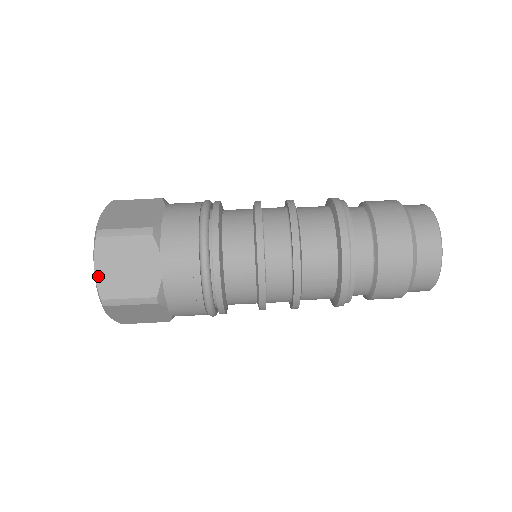
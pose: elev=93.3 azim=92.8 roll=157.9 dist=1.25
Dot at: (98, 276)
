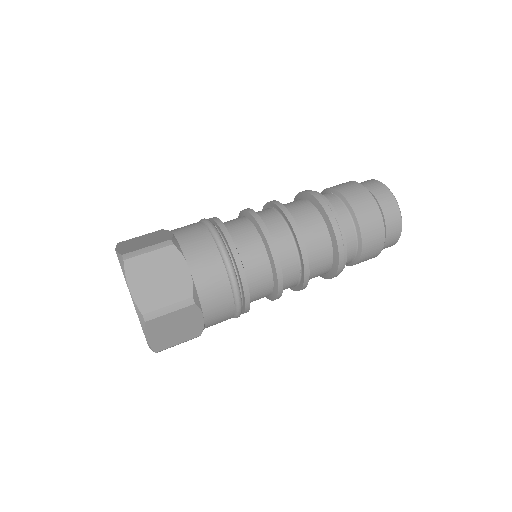
Dot at: (119, 250)
